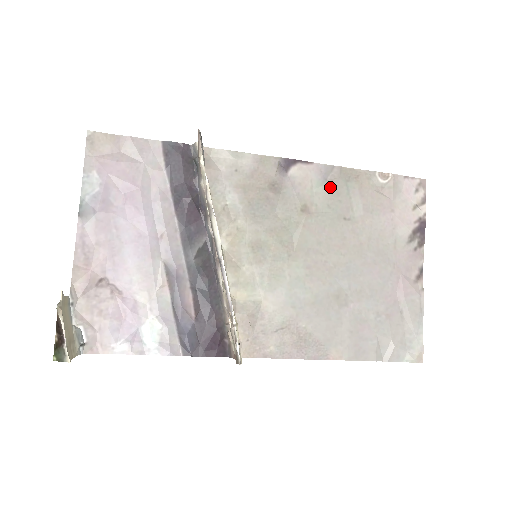
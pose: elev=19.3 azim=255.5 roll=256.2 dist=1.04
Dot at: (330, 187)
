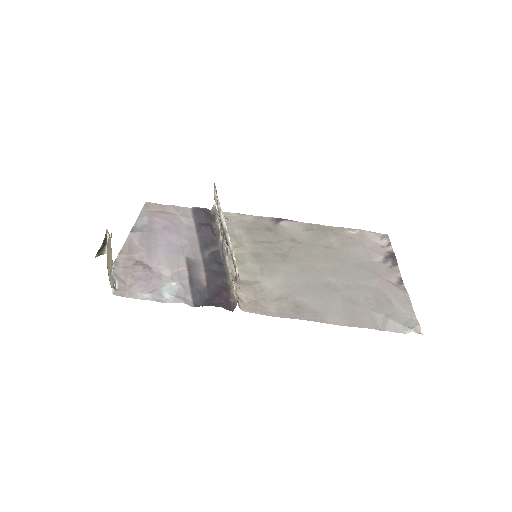
Dot at: (312, 232)
